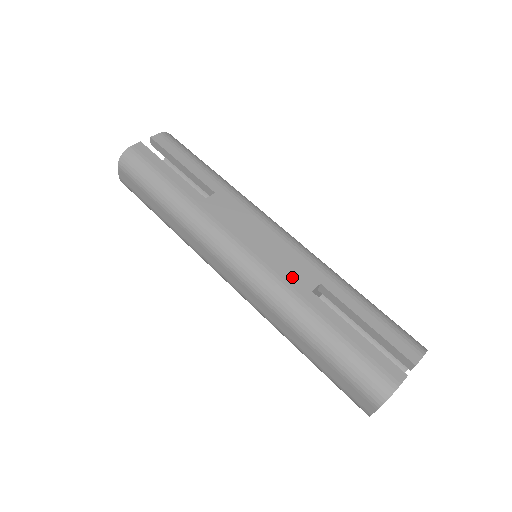
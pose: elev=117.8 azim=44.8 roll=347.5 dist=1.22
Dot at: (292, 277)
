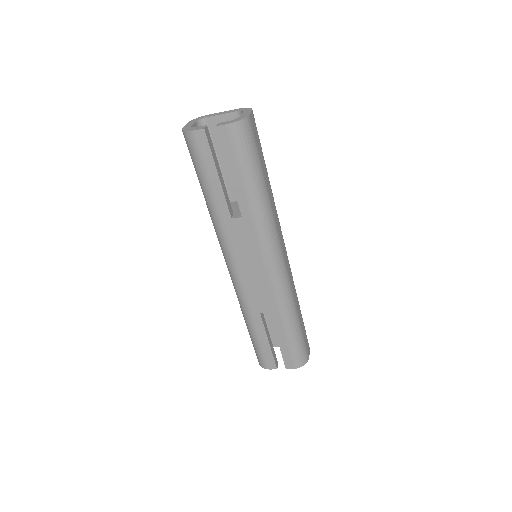
Dot at: (254, 300)
